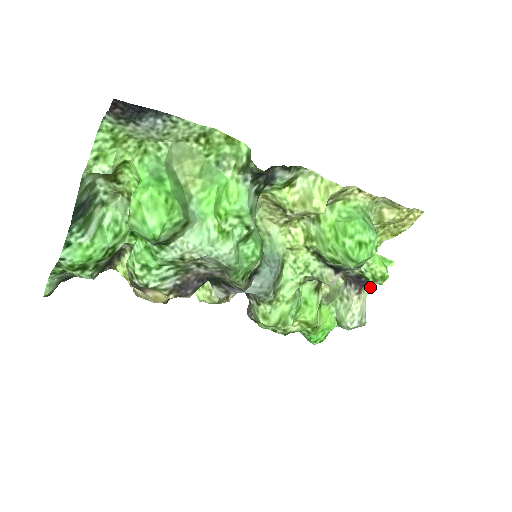
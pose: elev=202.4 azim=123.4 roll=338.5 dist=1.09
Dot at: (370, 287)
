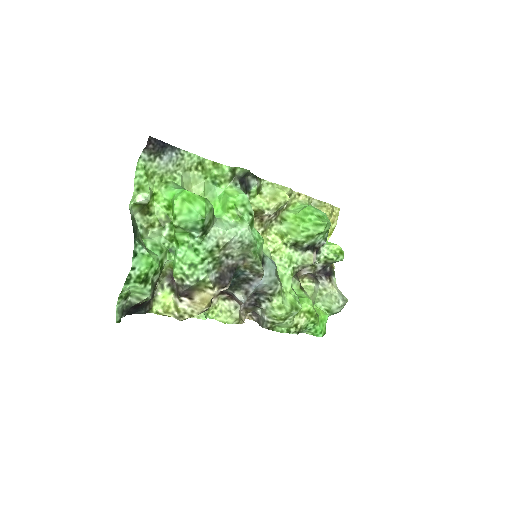
Dot at: occluded
